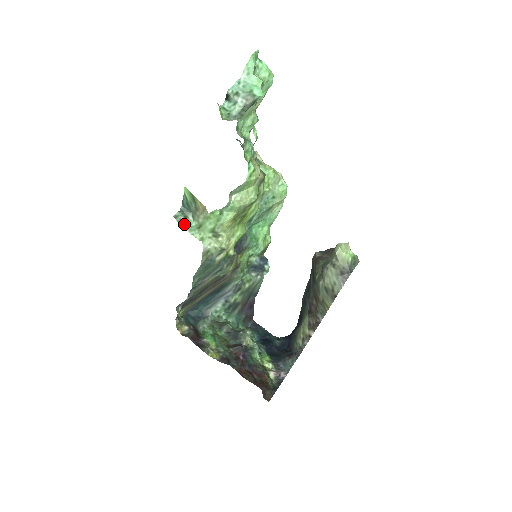
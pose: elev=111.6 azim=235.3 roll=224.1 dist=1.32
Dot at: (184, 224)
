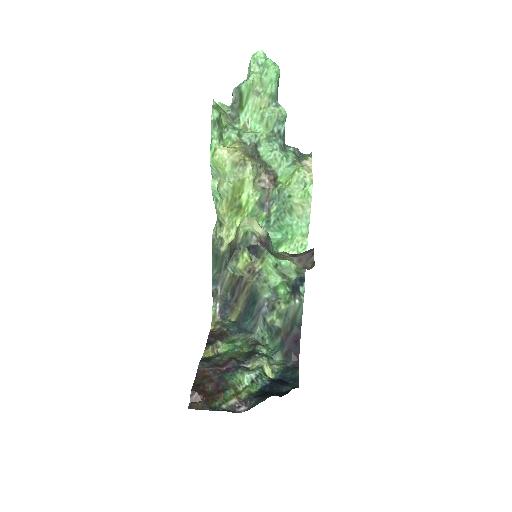
Dot at: occluded
